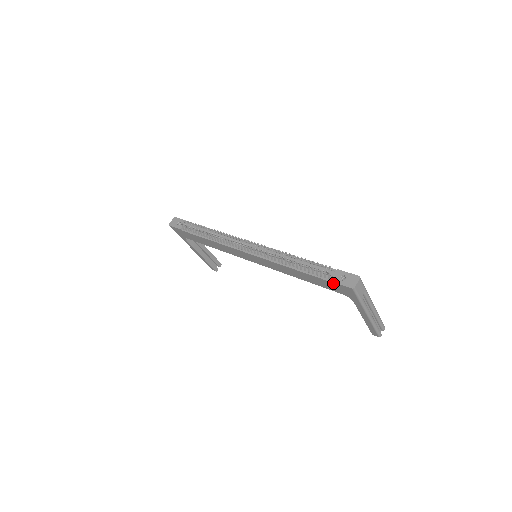
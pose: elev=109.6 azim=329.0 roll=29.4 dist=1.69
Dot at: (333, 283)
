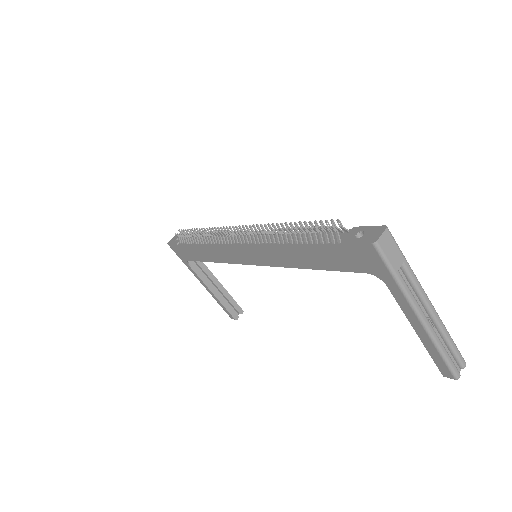
Dot at: (344, 247)
